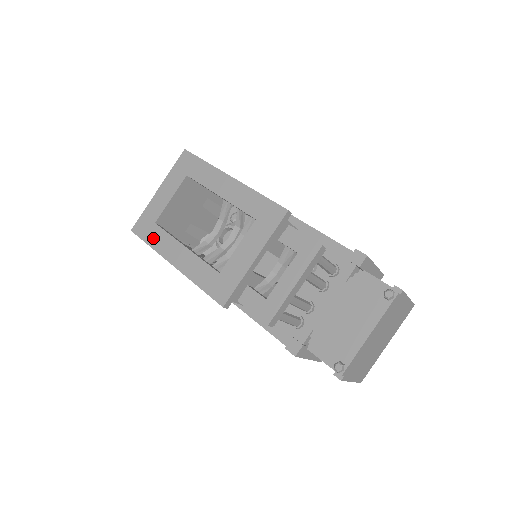
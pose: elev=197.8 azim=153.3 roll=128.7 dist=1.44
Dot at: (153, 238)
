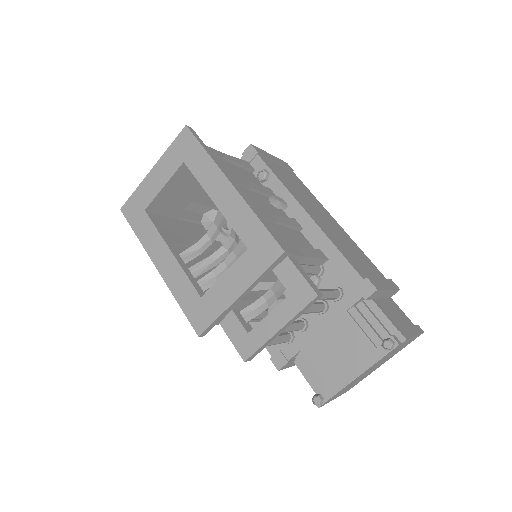
Dot at: (141, 228)
